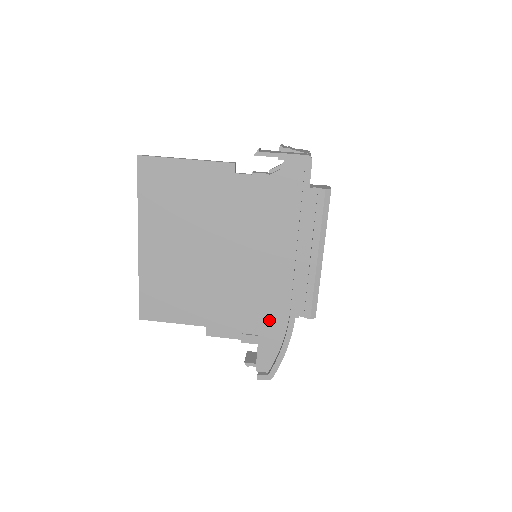
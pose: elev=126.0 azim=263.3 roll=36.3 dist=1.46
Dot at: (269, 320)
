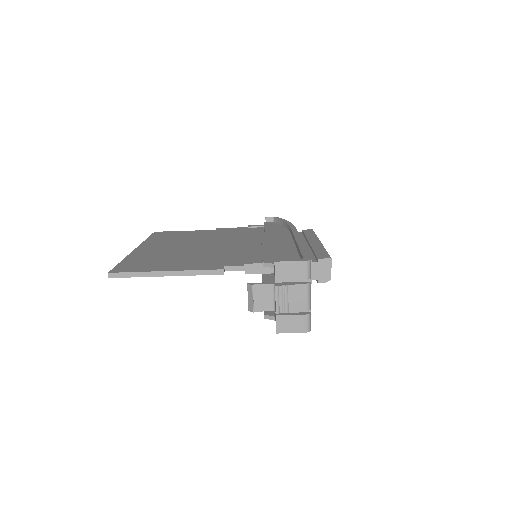
Dot at: occluded
